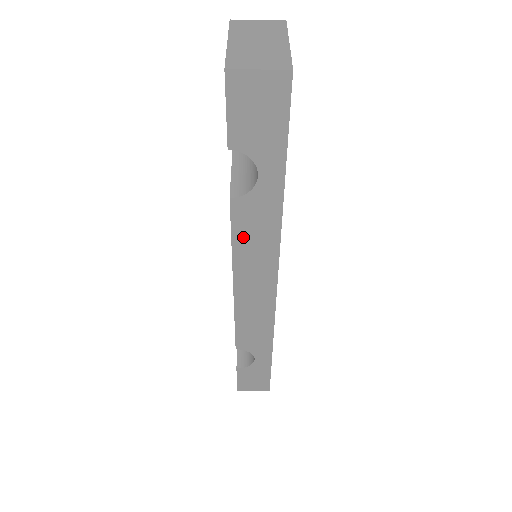
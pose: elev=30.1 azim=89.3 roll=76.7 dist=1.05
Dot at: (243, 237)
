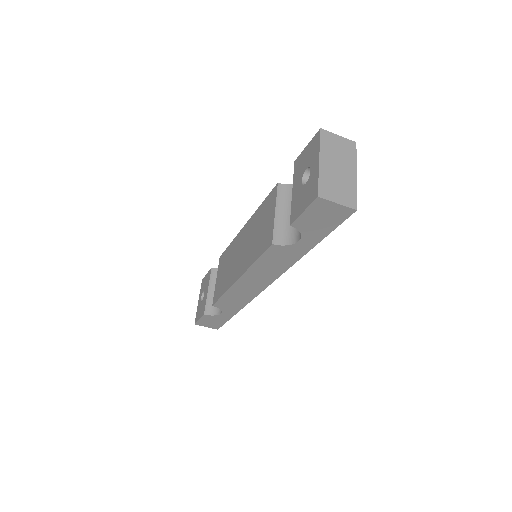
Dot at: (265, 261)
